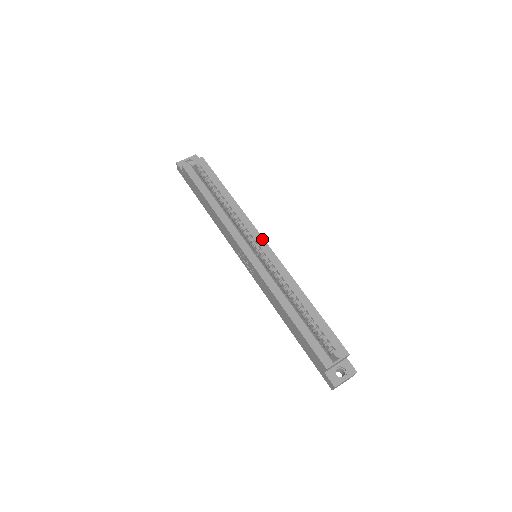
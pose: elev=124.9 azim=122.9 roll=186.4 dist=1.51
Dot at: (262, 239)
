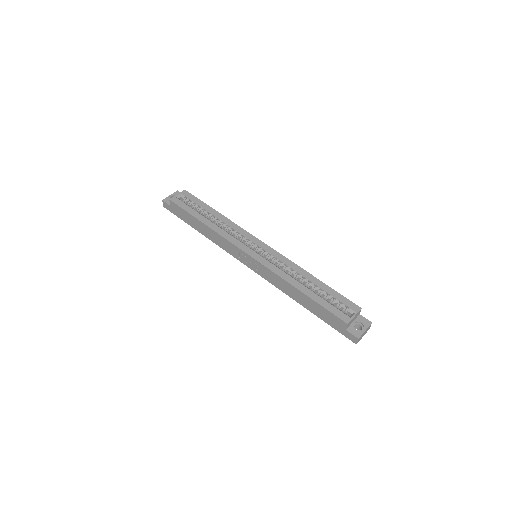
Dot at: (258, 240)
